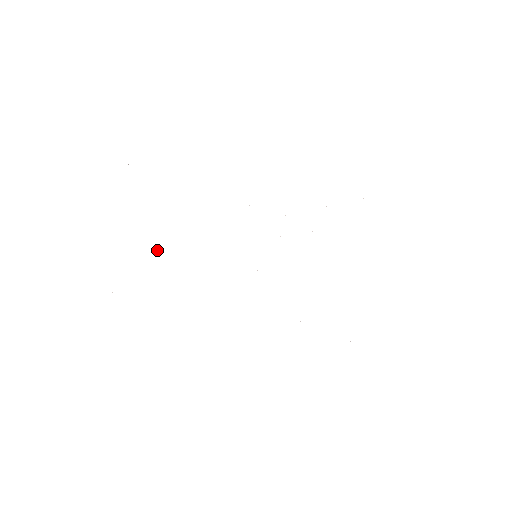
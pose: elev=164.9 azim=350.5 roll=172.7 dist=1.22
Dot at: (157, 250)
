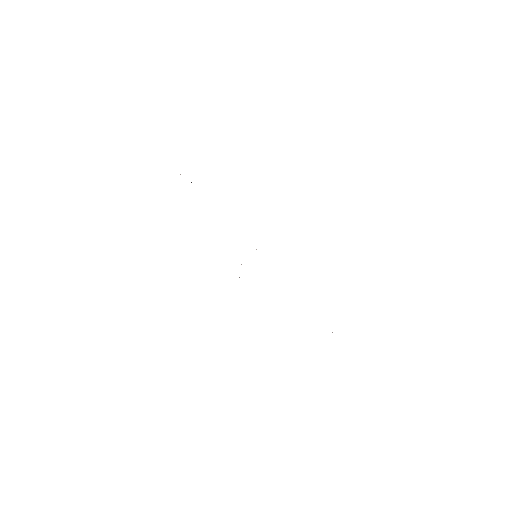
Dot at: occluded
